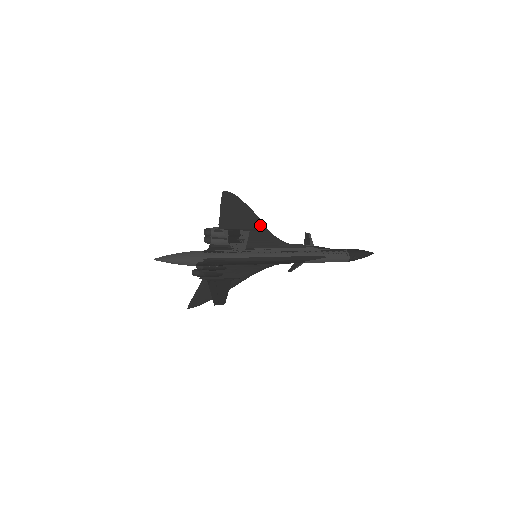
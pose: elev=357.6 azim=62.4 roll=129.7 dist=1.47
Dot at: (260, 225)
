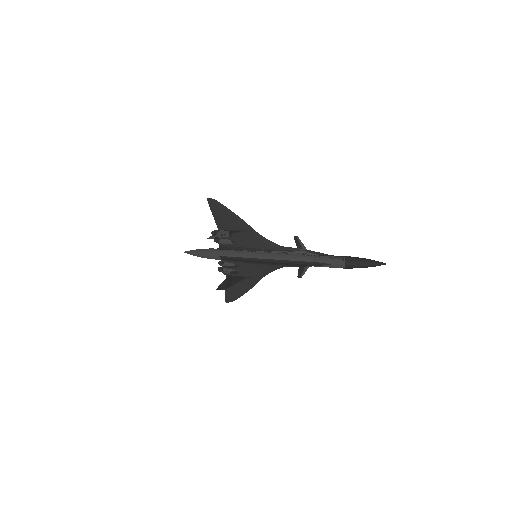
Dot at: (247, 227)
